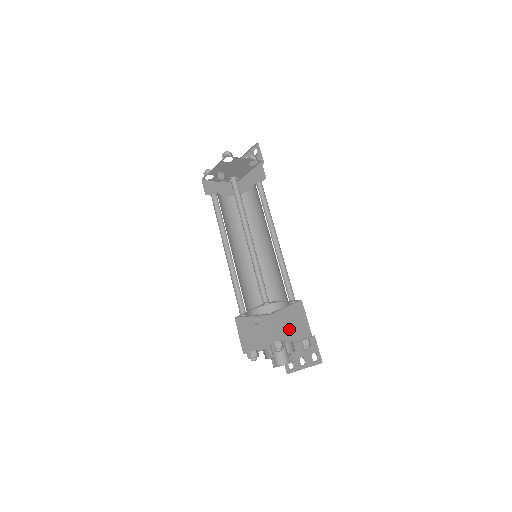
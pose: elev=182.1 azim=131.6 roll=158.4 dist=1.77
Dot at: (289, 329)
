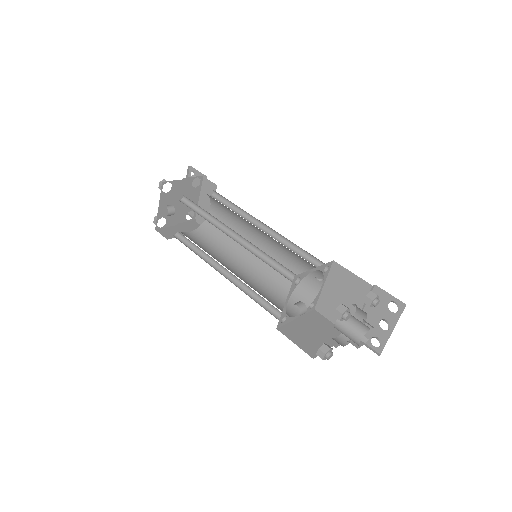
Dot at: (344, 304)
